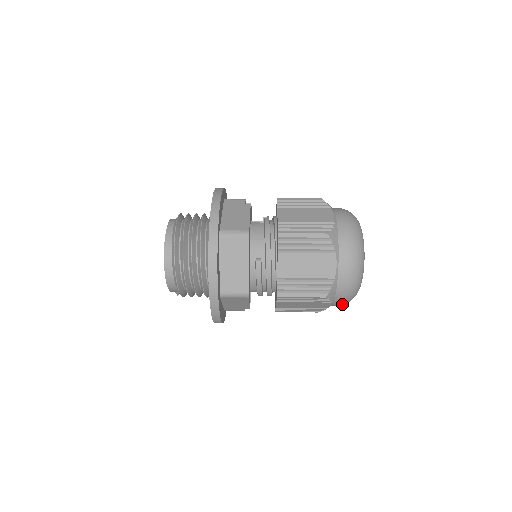
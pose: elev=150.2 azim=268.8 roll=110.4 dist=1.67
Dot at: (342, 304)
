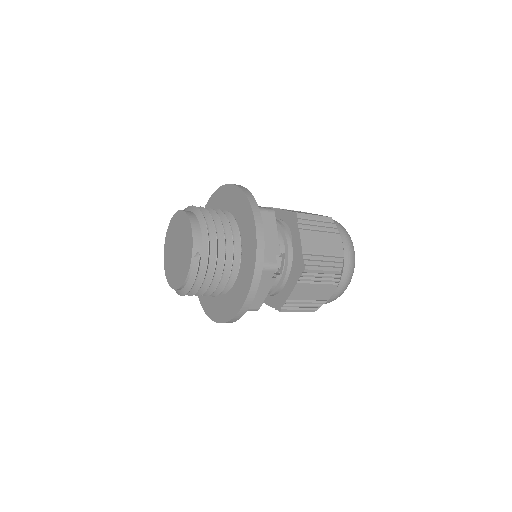
Dot at: (350, 250)
